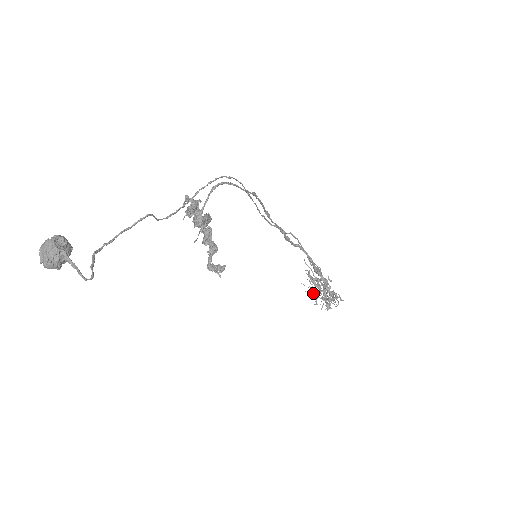
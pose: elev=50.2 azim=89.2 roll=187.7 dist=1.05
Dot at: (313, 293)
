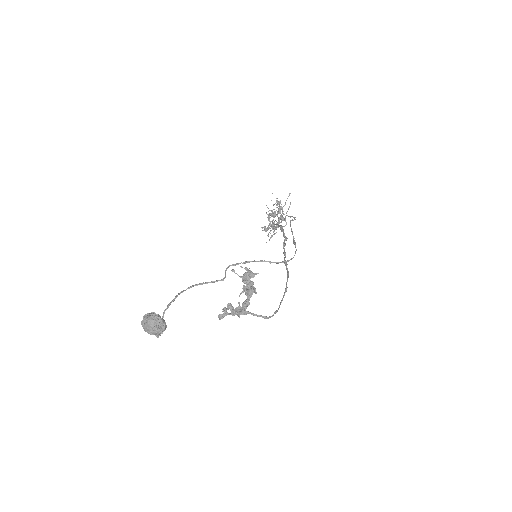
Dot at: occluded
